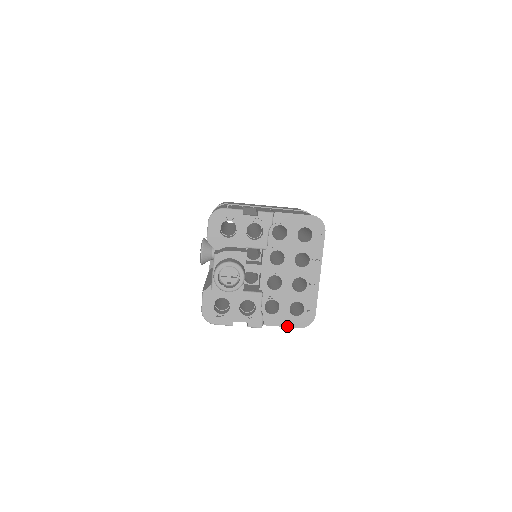
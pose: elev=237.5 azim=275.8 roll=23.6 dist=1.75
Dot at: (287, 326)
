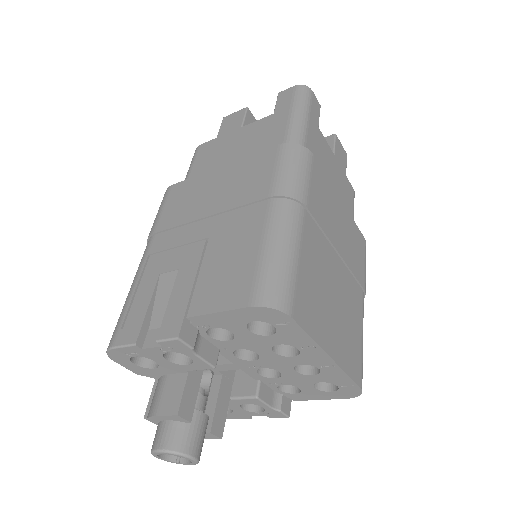
Dot at: (327, 399)
